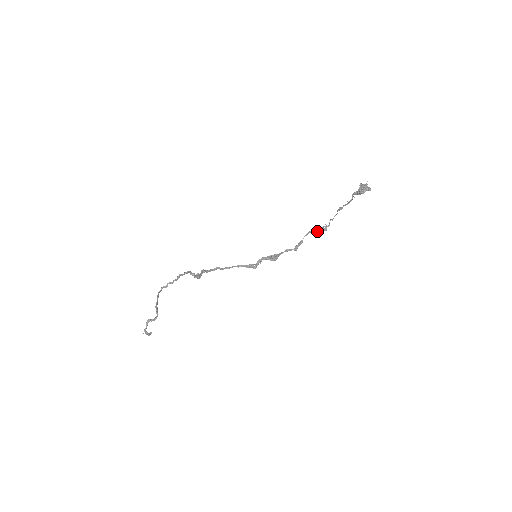
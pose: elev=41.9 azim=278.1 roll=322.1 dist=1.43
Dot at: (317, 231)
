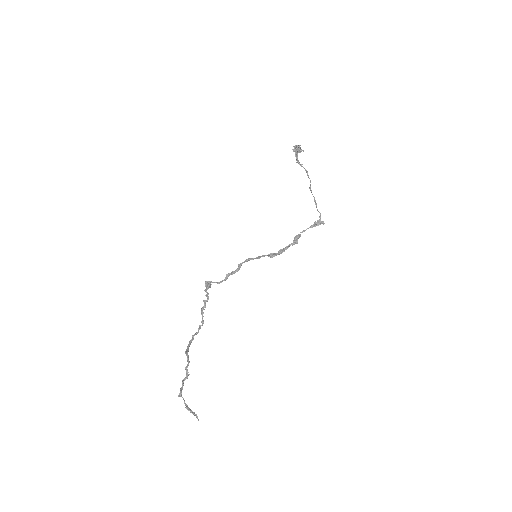
Dot at: (313, 225)
